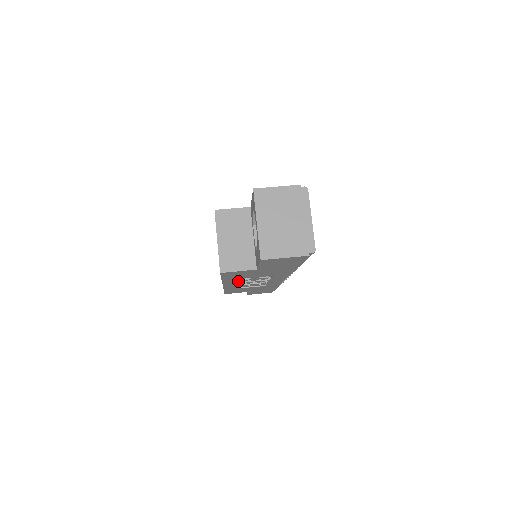
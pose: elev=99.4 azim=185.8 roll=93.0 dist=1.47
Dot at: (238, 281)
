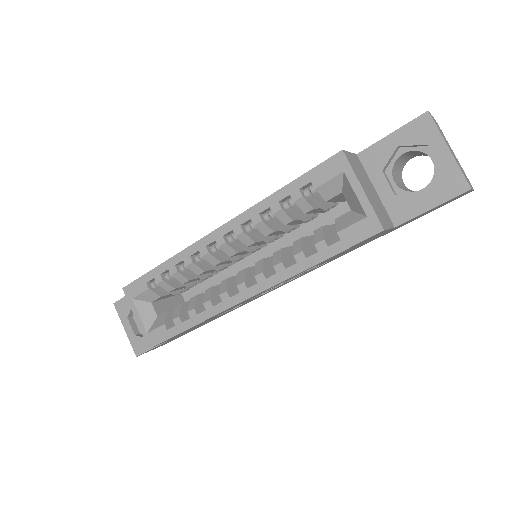
Dot at: (289, 279)
